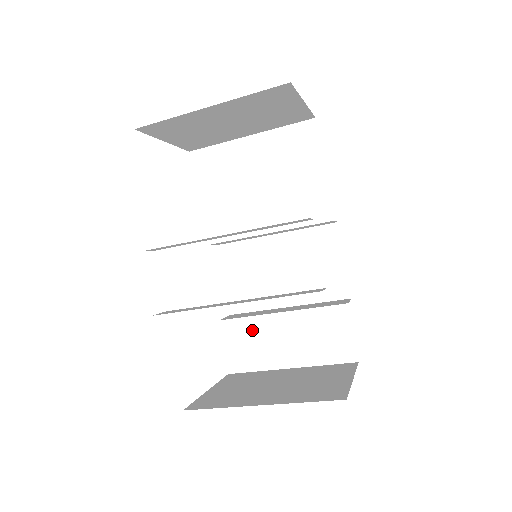
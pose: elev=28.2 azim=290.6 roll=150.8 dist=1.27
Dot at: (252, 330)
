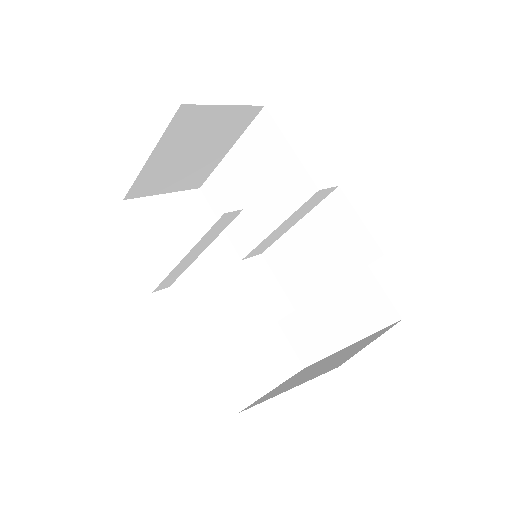
Dot at: (304, 321)
